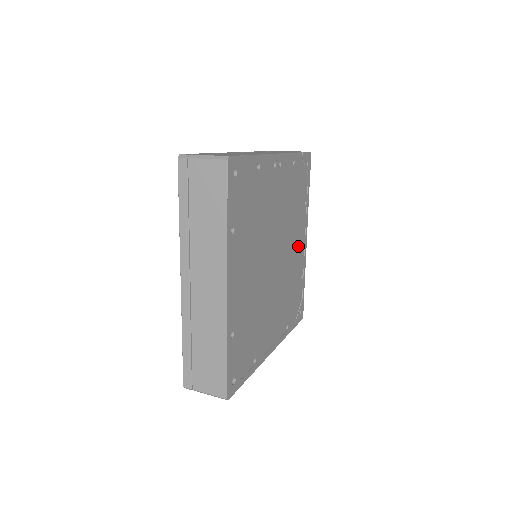
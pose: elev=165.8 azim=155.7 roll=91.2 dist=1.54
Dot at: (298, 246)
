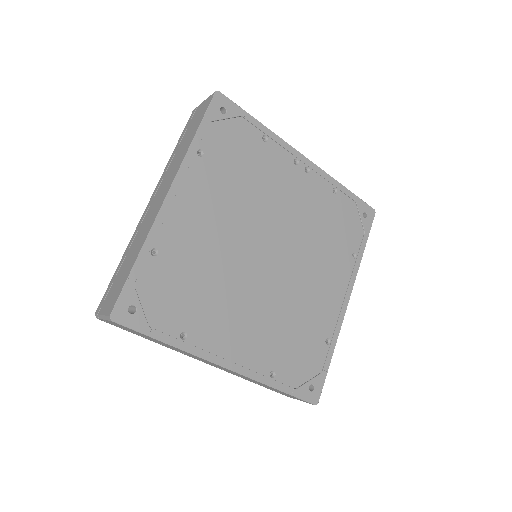
Dot at: (326, 291)
